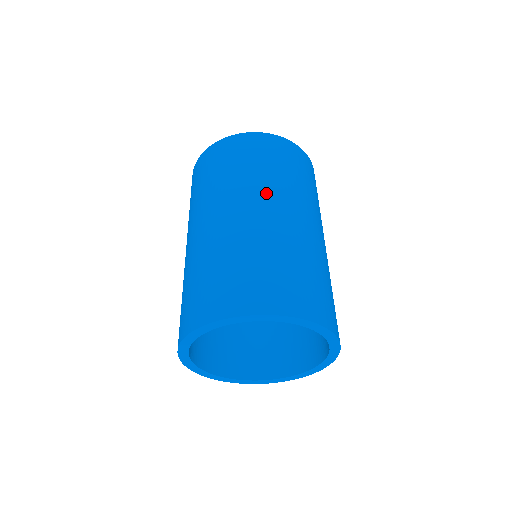
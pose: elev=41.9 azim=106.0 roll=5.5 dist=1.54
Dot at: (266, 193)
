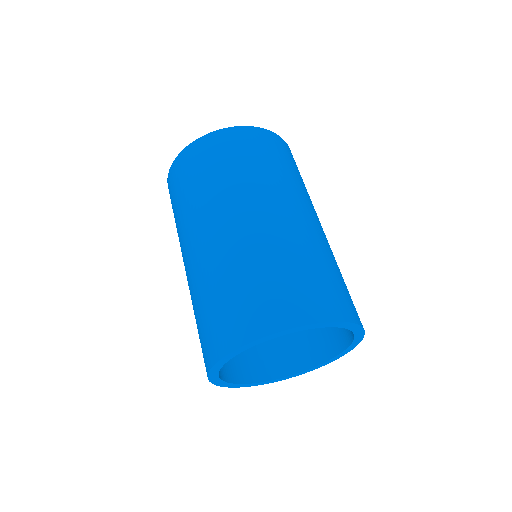
Dot at: (311, 205)
